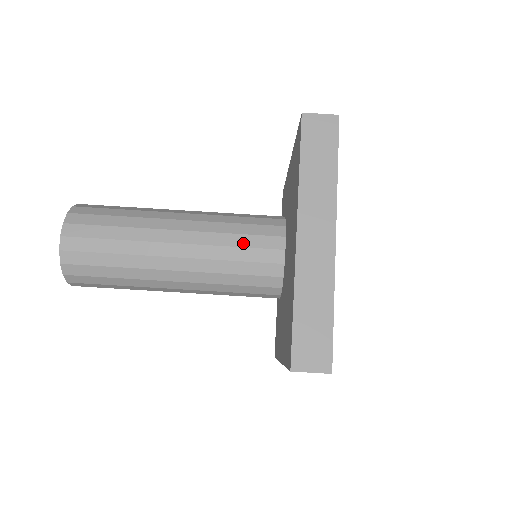
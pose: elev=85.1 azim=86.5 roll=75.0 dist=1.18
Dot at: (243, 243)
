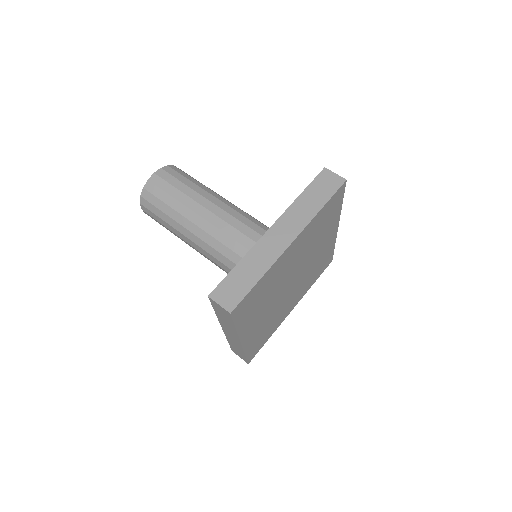
Dot at: (248, 233)
